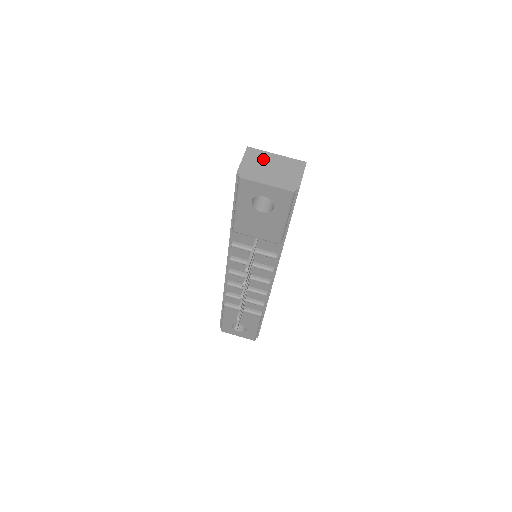
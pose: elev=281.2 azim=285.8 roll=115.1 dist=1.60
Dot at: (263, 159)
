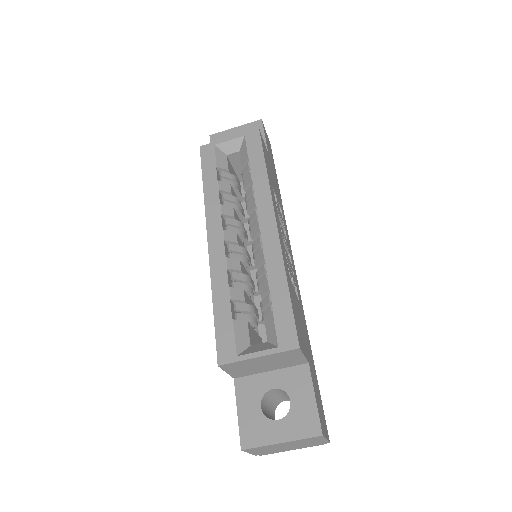
Dot at: (270, 448)
